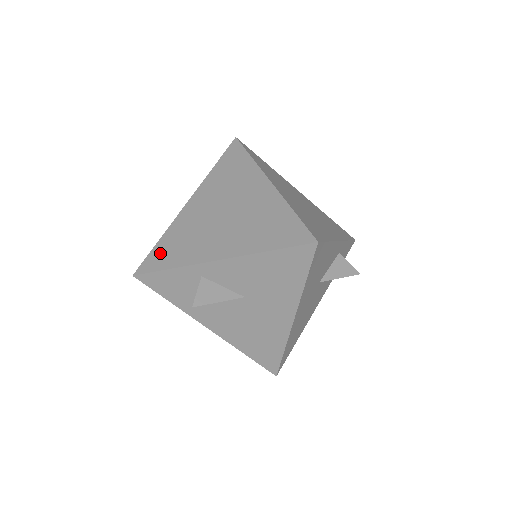
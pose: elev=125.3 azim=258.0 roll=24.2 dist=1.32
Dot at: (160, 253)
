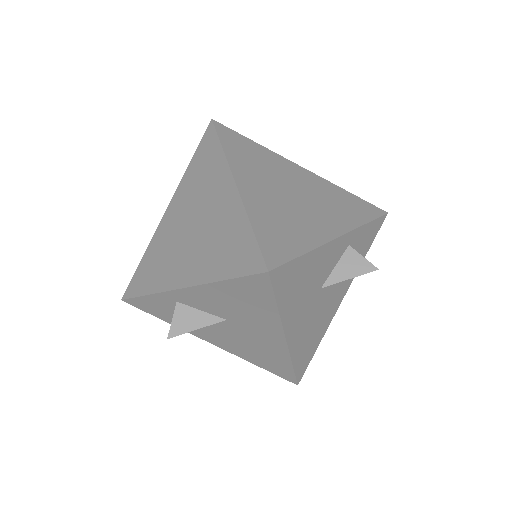
Dot at: (141, 275)
